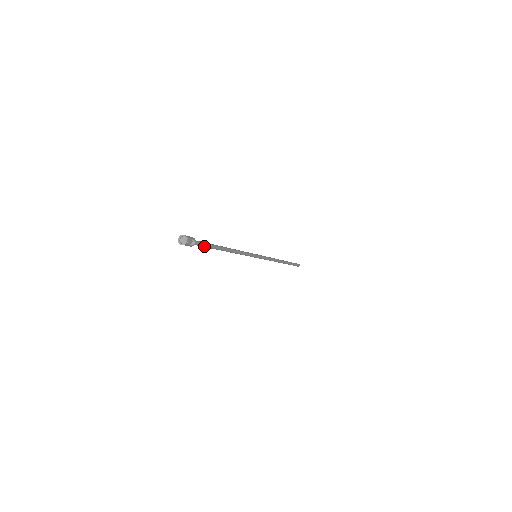
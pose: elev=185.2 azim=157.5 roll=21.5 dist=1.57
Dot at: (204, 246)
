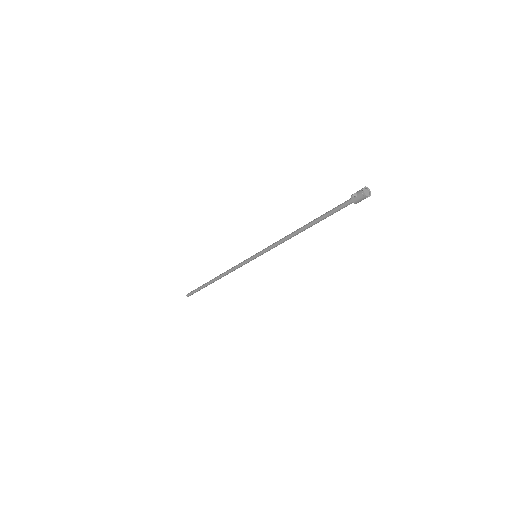
Dot at: (337, 211)
